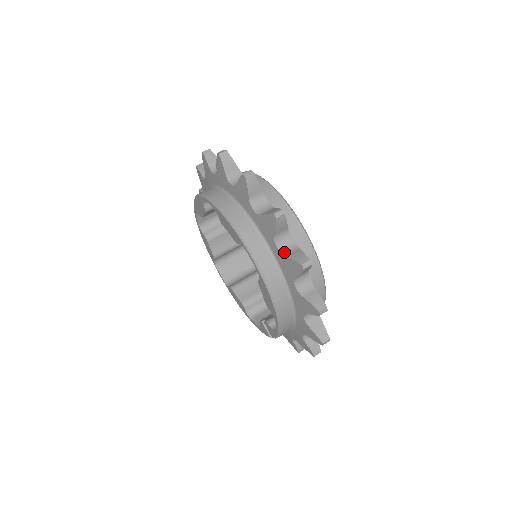
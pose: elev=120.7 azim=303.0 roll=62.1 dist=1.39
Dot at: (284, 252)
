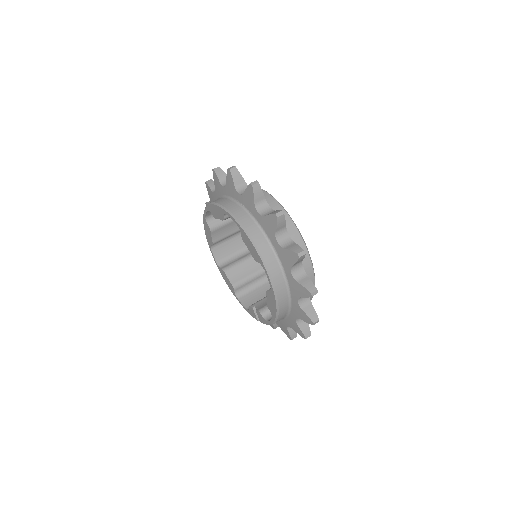
Dot at: (296, 278)
